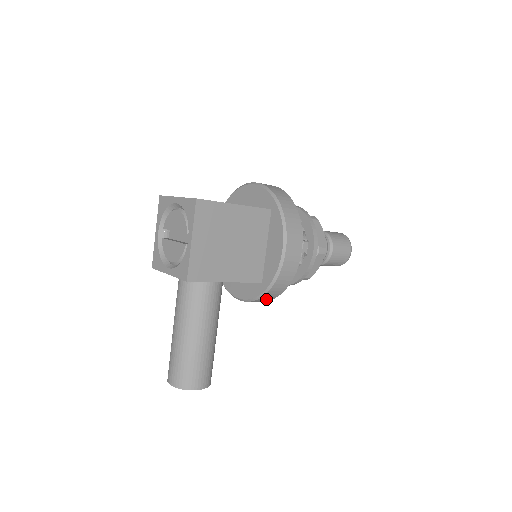
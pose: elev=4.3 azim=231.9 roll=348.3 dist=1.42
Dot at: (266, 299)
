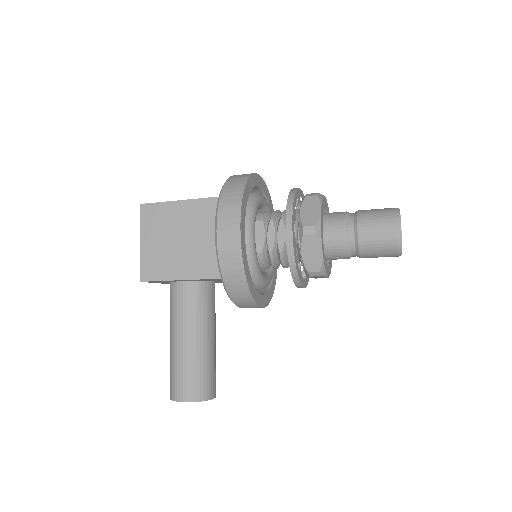
Dot at: (244, 299)
